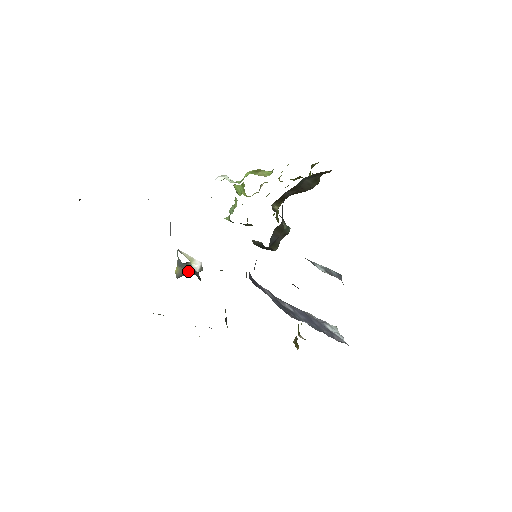
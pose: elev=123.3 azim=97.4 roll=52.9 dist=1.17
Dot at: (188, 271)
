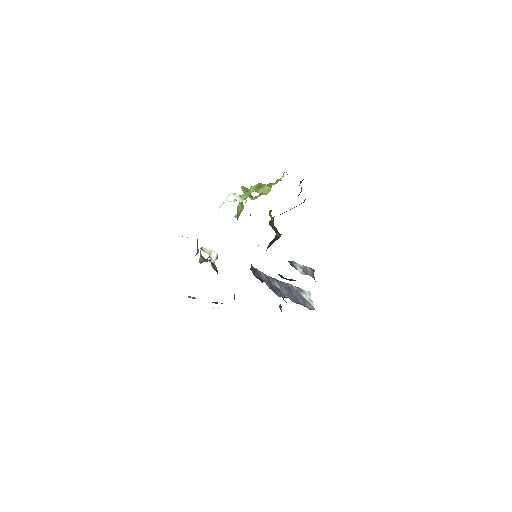
Dot at: occluded
